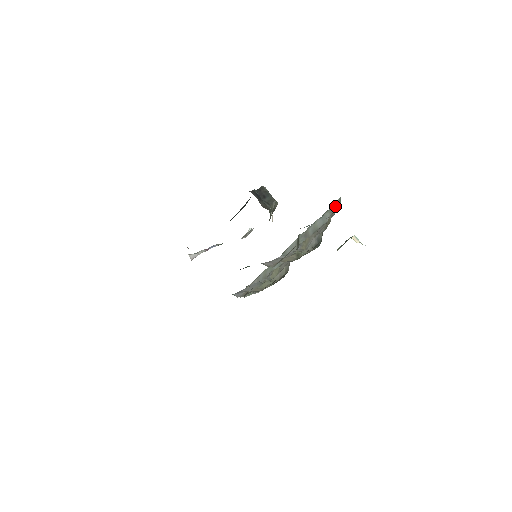
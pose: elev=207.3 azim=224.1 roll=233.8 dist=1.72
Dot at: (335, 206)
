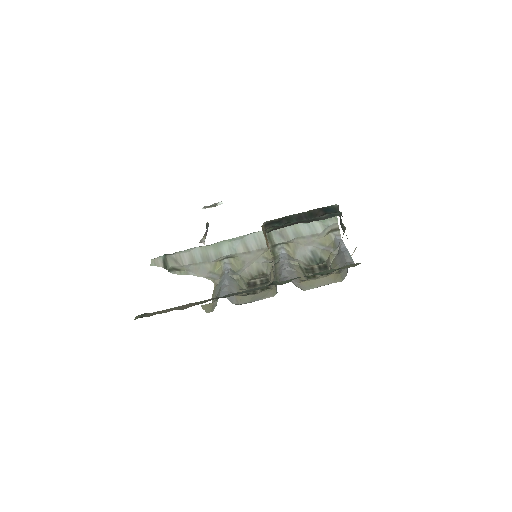
Dot at: (329, 220)
